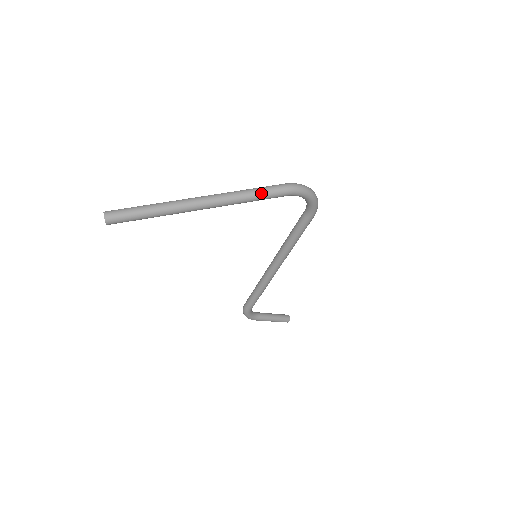
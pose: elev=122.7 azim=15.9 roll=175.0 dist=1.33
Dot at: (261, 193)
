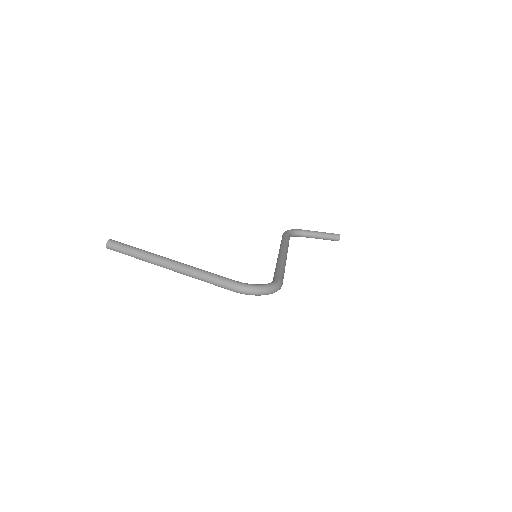
Dot at: (211, 283)
